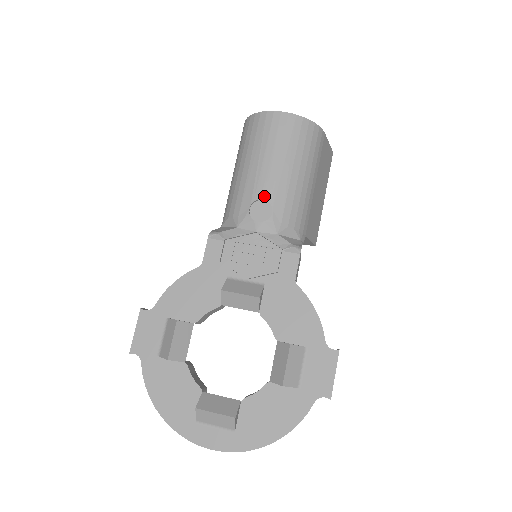
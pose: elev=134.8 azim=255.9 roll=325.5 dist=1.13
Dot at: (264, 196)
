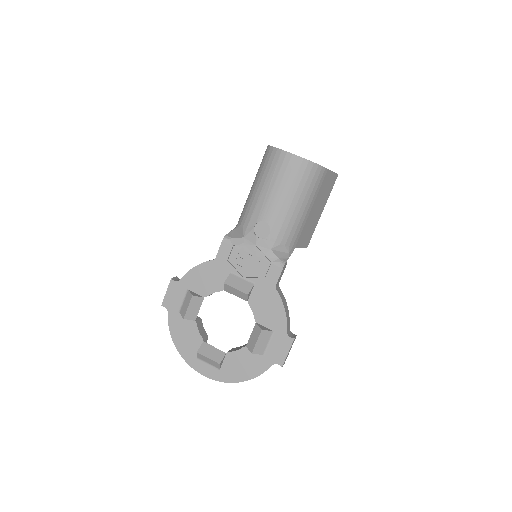
Dot at: (266, 220)
